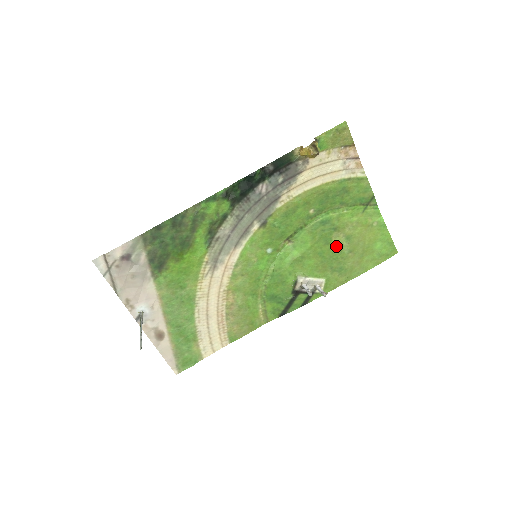
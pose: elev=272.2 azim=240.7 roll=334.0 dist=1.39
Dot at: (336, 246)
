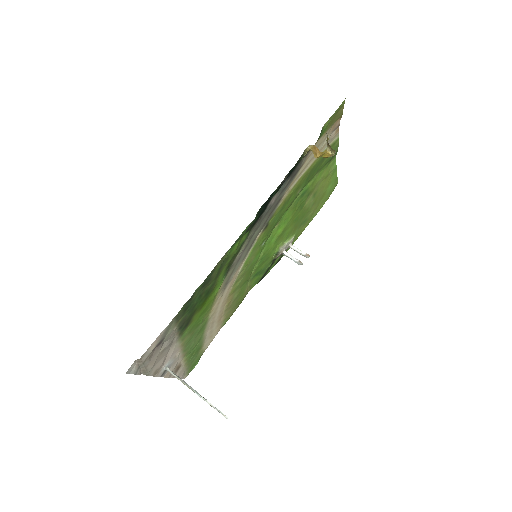
Dot at: (306, 206)
